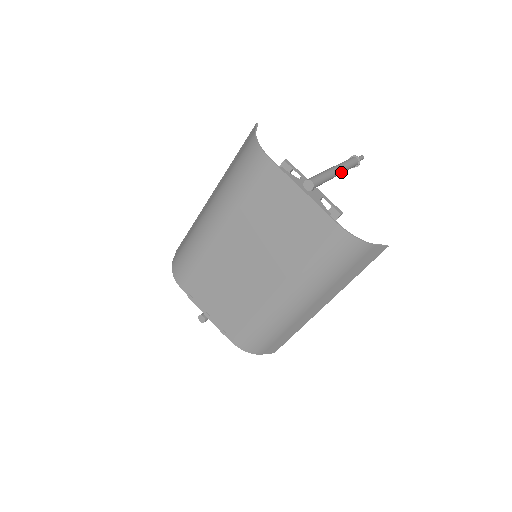
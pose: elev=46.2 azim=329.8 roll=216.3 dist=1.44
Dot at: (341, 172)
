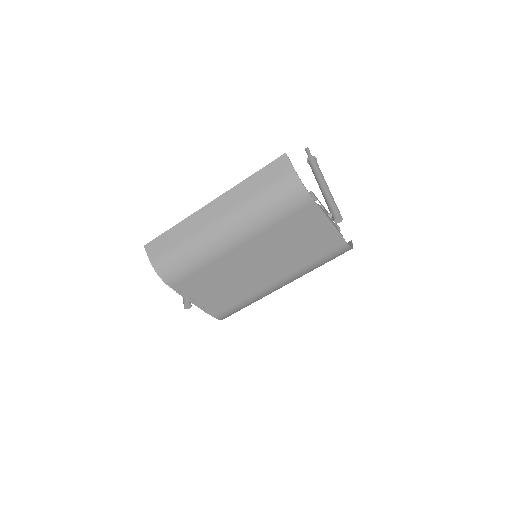
Dot at: occluded
